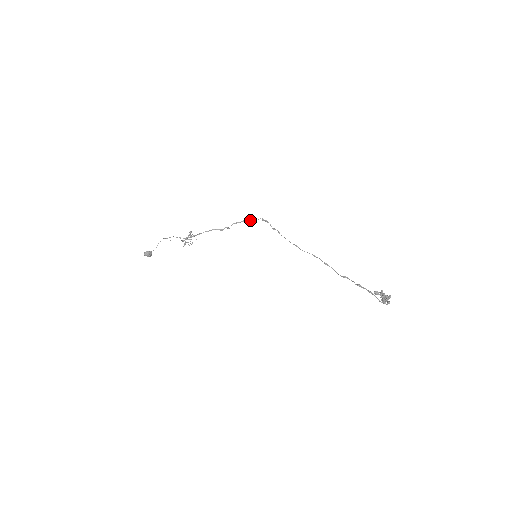
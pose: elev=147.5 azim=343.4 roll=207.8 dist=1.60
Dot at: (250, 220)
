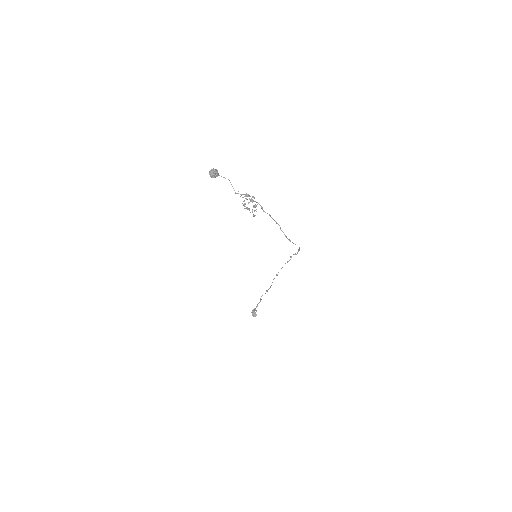
Dot at: occluded
